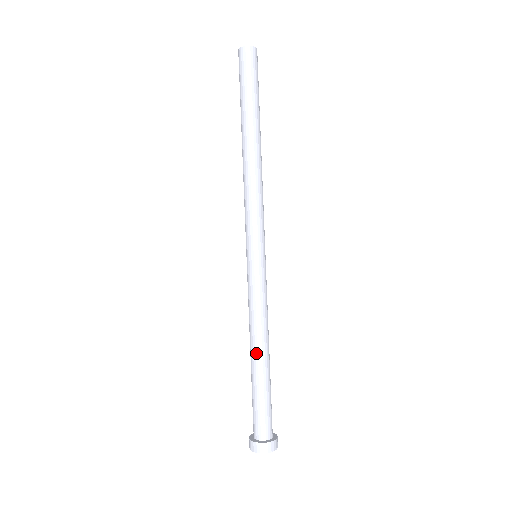
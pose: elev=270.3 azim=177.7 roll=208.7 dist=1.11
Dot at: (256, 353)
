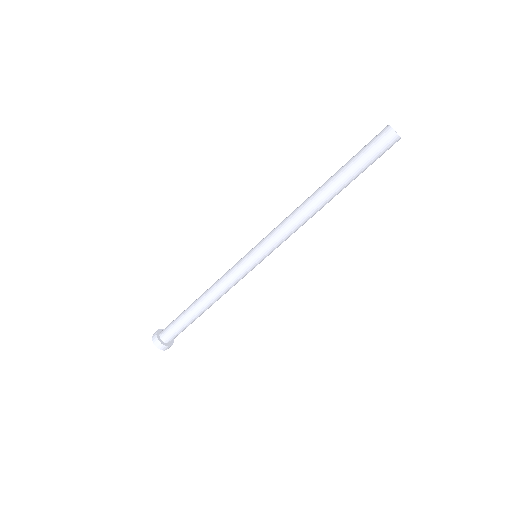
Dot at: (207, 307)
